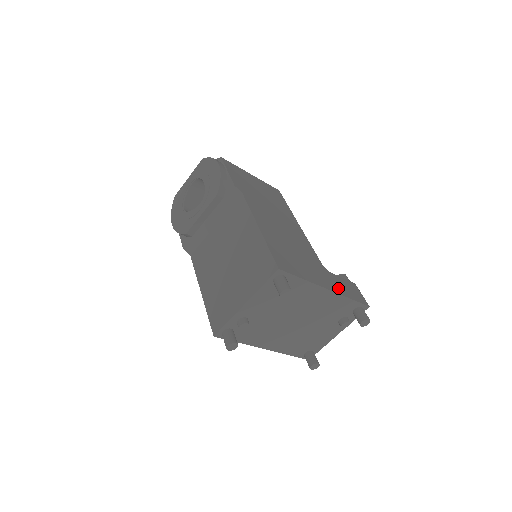
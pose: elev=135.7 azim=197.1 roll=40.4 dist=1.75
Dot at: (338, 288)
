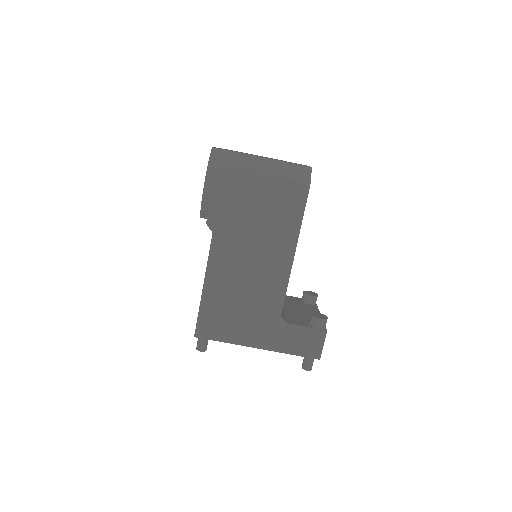
Dot at: (279, 344)
